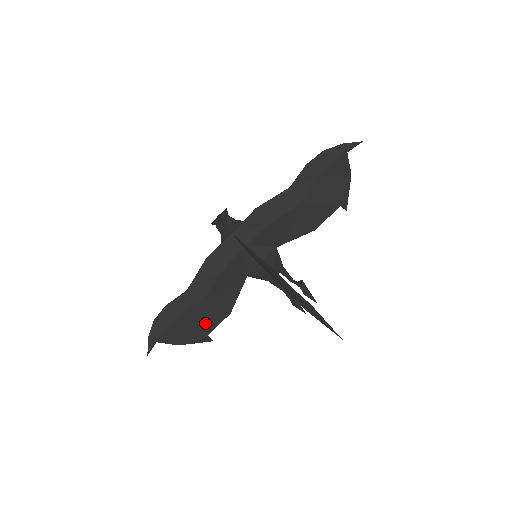
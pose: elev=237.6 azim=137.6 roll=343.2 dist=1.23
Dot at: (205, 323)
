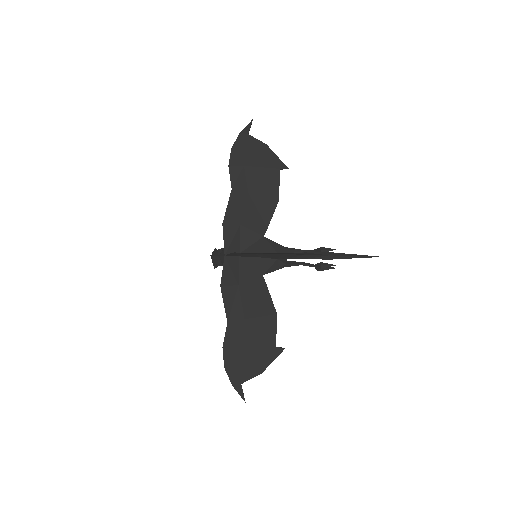
Dot at: (264, 337)
